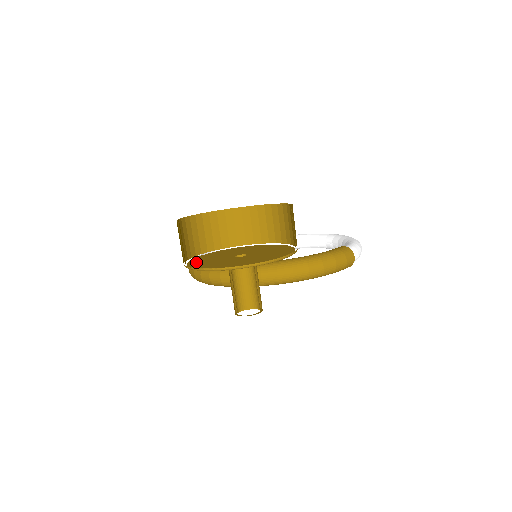
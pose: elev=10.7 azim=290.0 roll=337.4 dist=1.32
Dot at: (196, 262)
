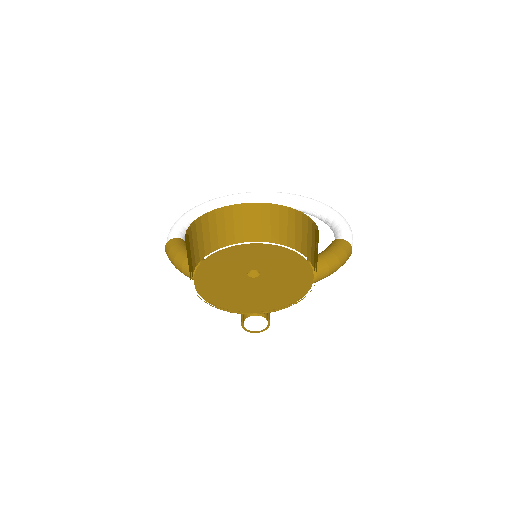
Dot at: (206, 285)
